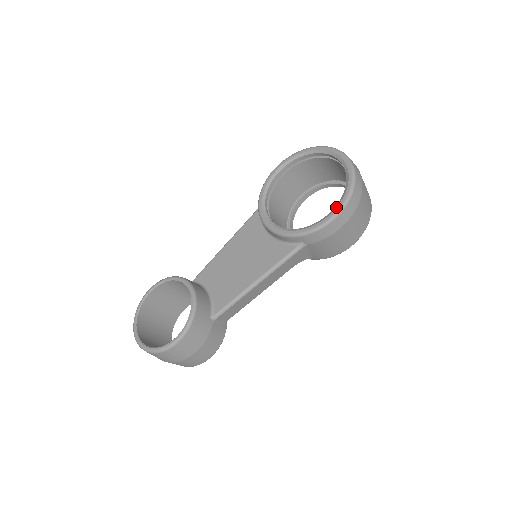
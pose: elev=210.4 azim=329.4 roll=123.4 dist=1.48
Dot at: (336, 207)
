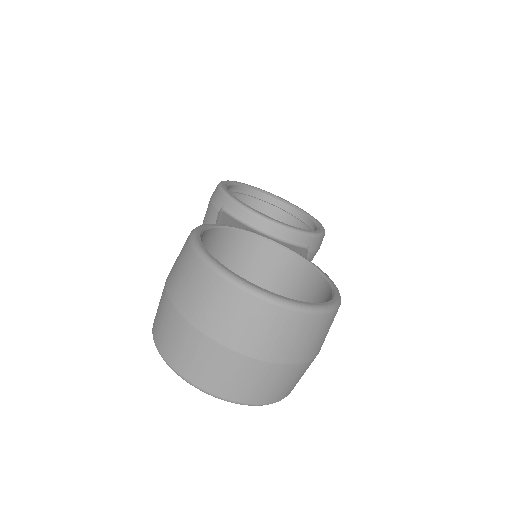
Dot at: (319, 224)
